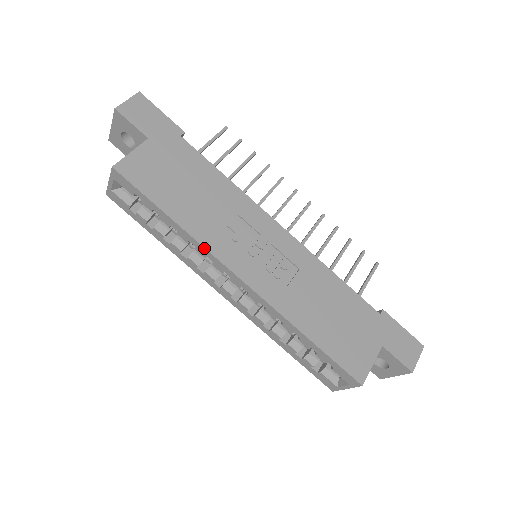
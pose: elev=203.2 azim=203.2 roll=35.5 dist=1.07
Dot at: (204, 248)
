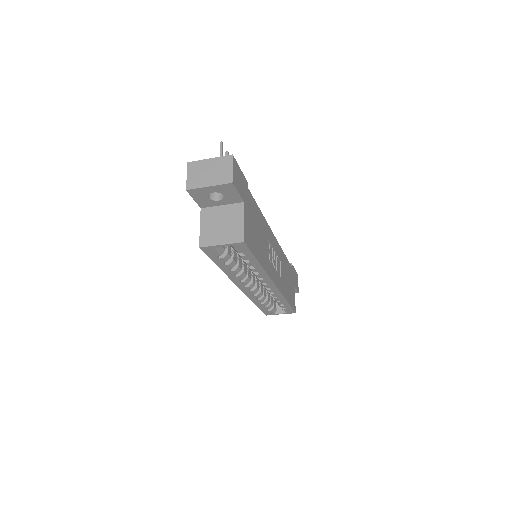
Dot at: (268, 275)
